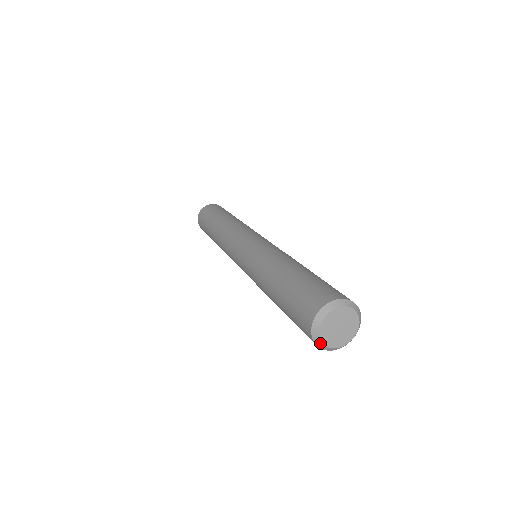
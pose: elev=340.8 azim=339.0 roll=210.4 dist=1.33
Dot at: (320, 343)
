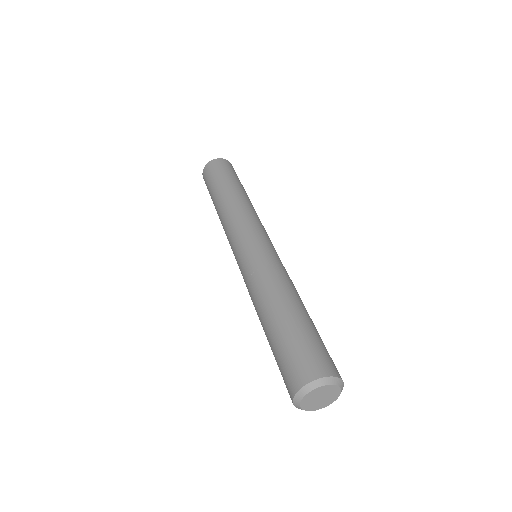
Dot at: (310, 410)
